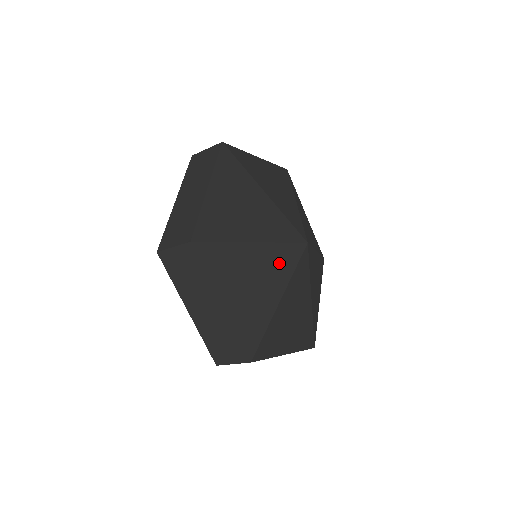
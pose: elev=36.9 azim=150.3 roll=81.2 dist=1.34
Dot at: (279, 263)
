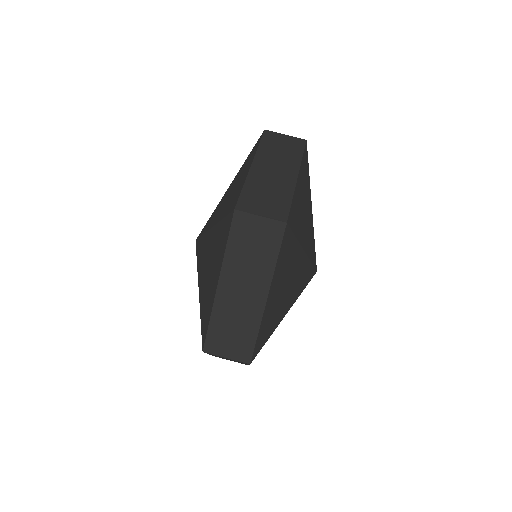
Dot at: (302, 279)
